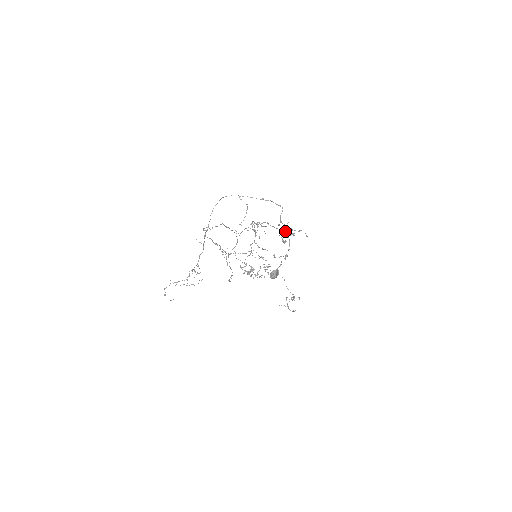
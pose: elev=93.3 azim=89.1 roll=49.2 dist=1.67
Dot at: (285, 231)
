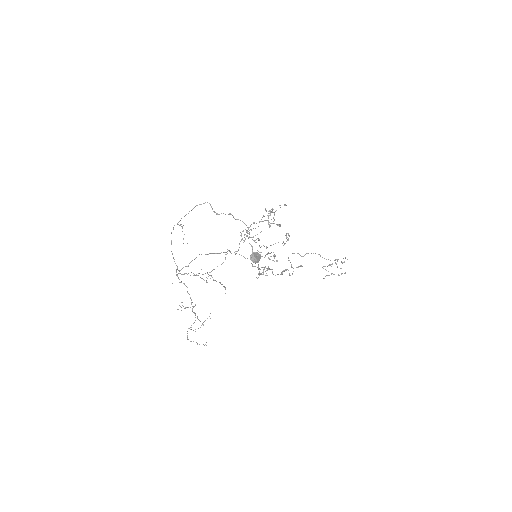
Dot at: (273, 217)
